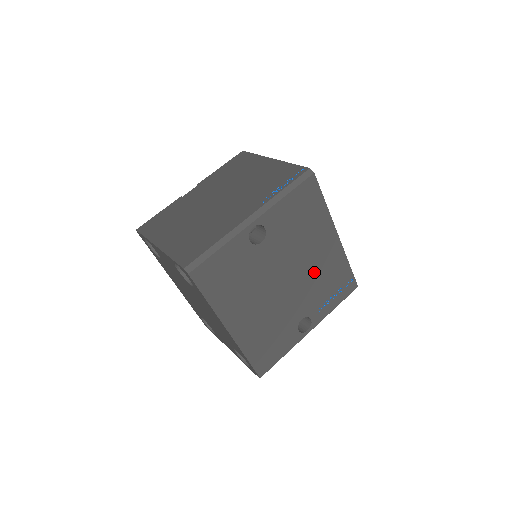
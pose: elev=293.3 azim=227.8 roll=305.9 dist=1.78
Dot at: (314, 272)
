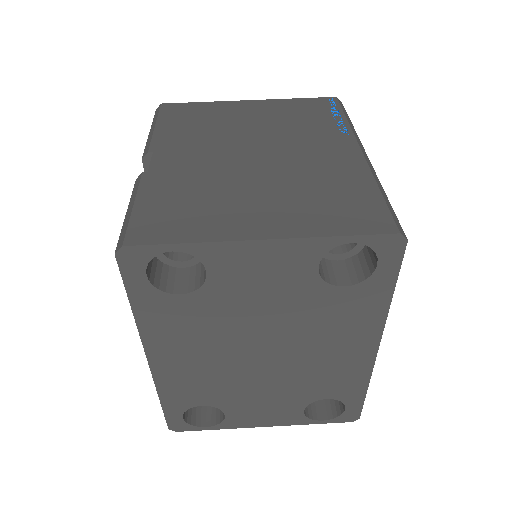
Dot at: occluded
